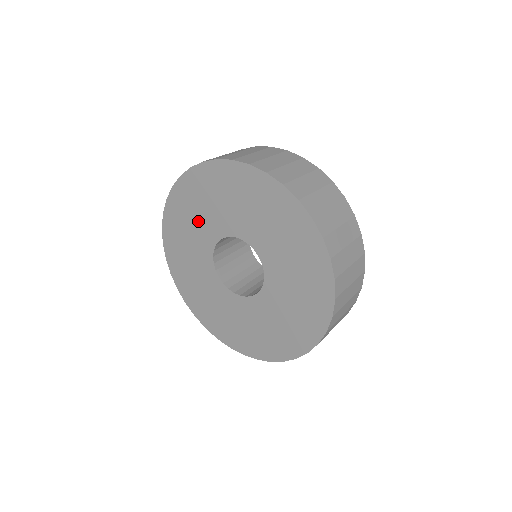
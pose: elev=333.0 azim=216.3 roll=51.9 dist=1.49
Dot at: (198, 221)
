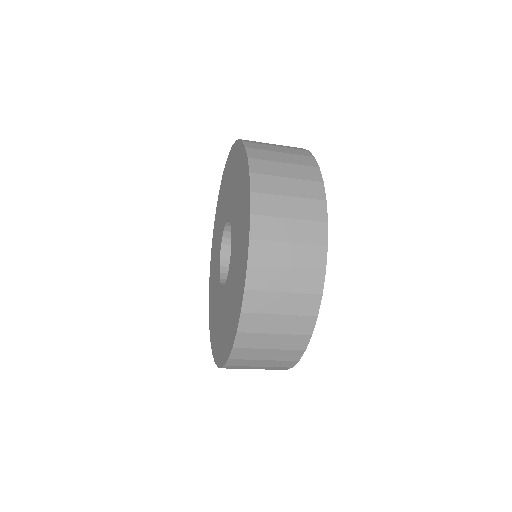
Dot at: occluded
